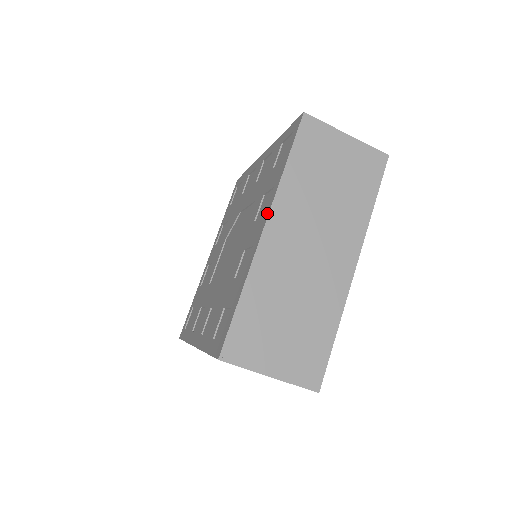
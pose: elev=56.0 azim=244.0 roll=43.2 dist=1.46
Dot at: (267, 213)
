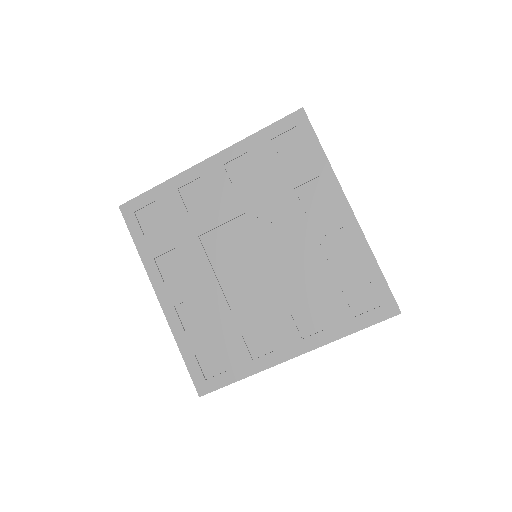
Dot at: (307, 348)
